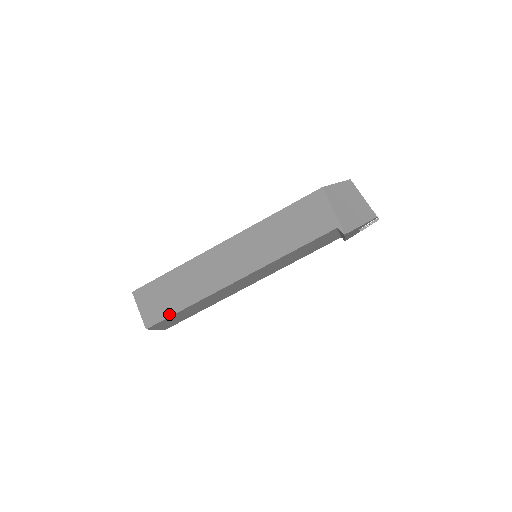
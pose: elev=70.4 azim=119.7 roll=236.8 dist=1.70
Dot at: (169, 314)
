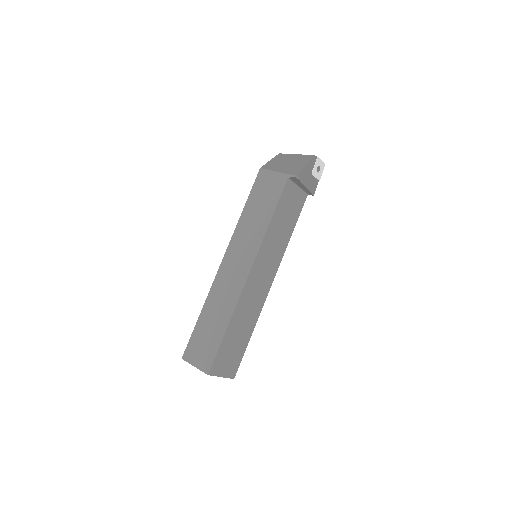
Dot at: (217, 346)
